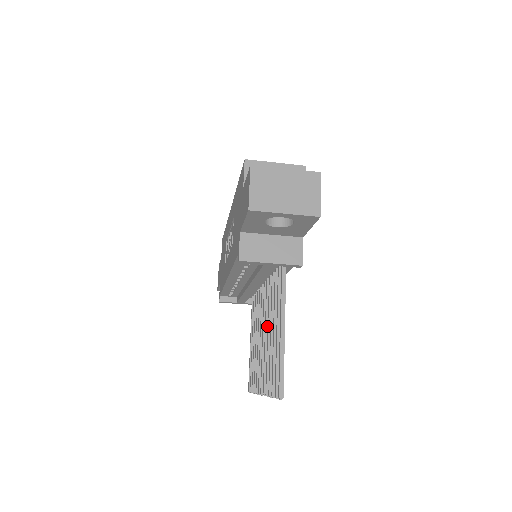
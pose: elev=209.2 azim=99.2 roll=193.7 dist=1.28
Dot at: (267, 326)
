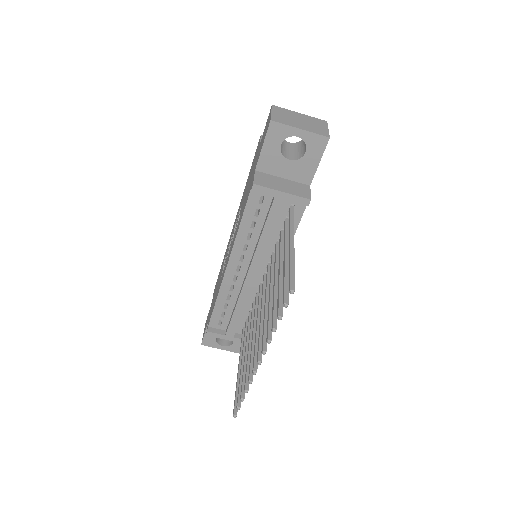
Dot at: (267, 296)
